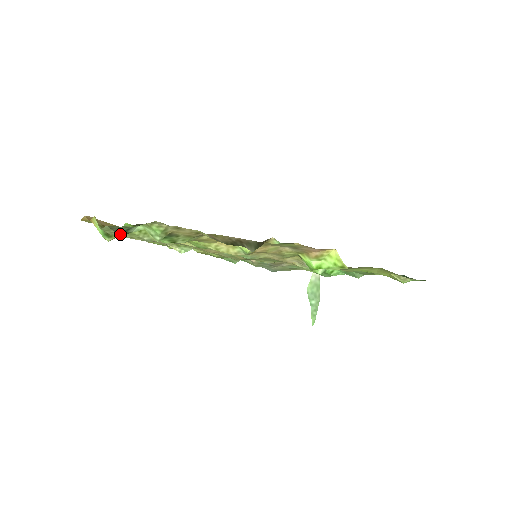
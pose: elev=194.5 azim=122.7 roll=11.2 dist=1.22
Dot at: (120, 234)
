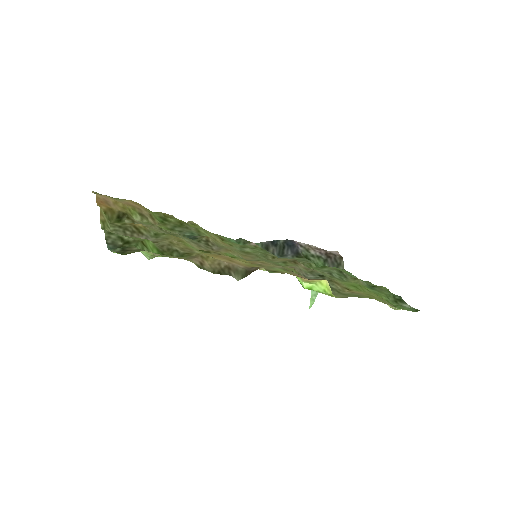
Dot at: occluded
